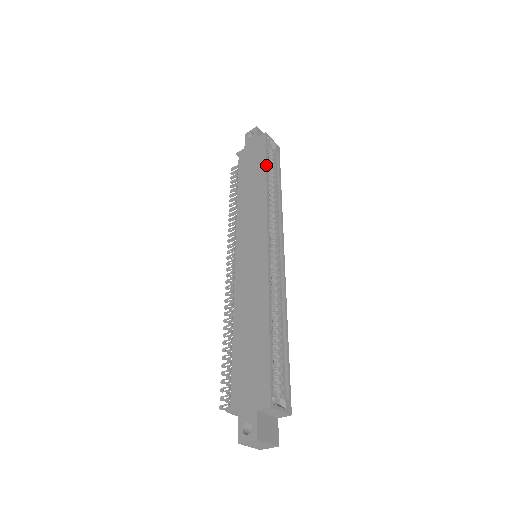
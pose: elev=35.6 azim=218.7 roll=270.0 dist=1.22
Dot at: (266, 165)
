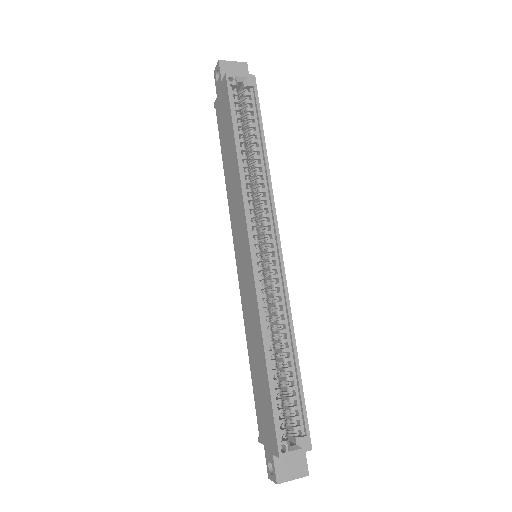
Dot at: (234, 131)
